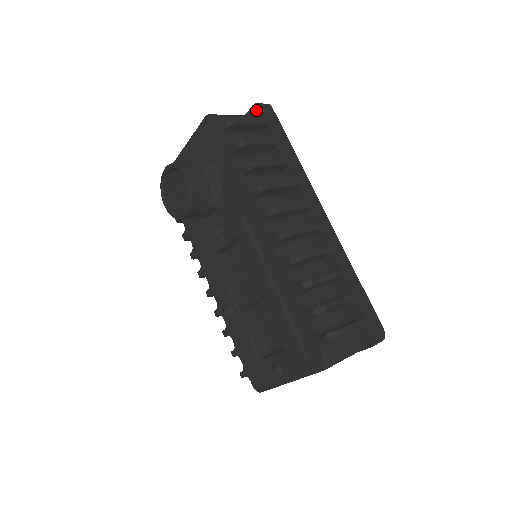
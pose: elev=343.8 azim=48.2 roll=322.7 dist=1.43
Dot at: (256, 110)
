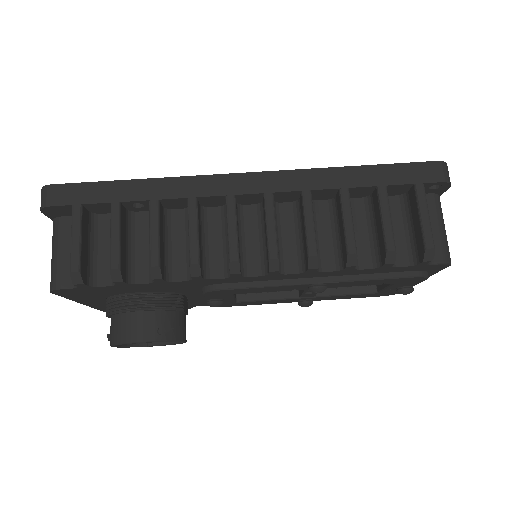
Dot at: (52, 212)
